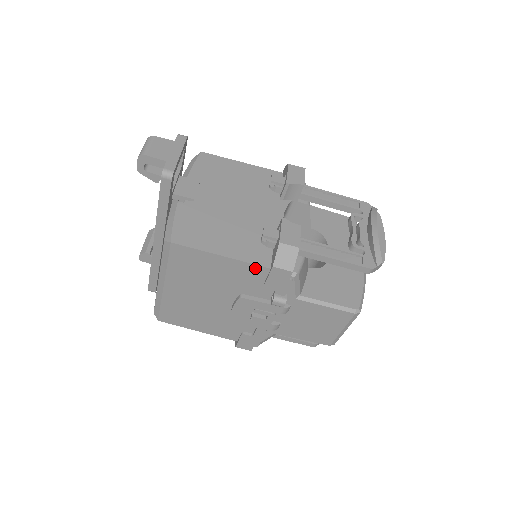
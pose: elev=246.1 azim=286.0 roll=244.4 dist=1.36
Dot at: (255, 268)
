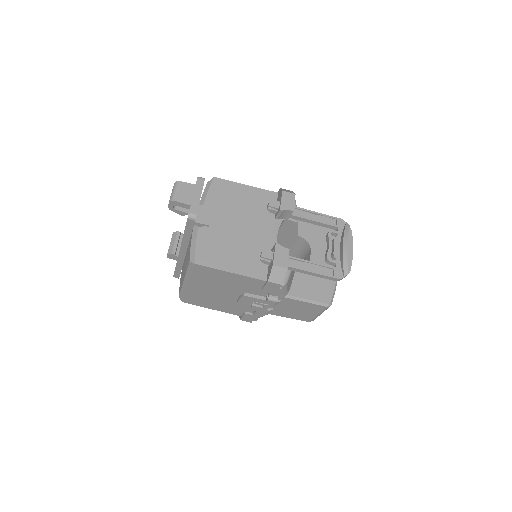
Dot at: (255, 280)
